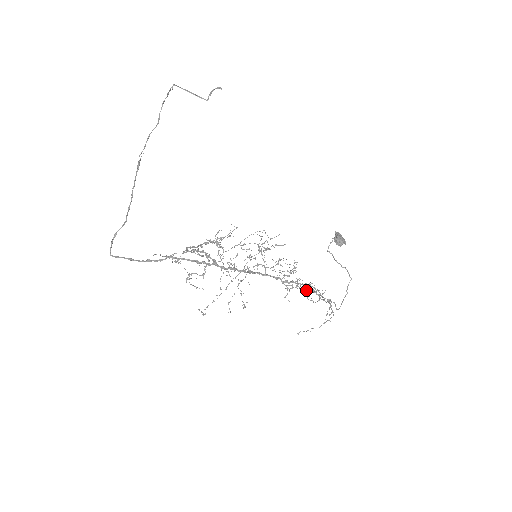
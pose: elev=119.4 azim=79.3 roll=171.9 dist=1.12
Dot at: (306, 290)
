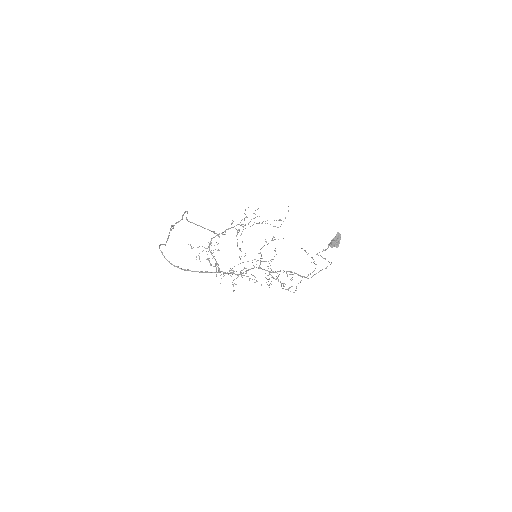
Dot at: (287, 275)
